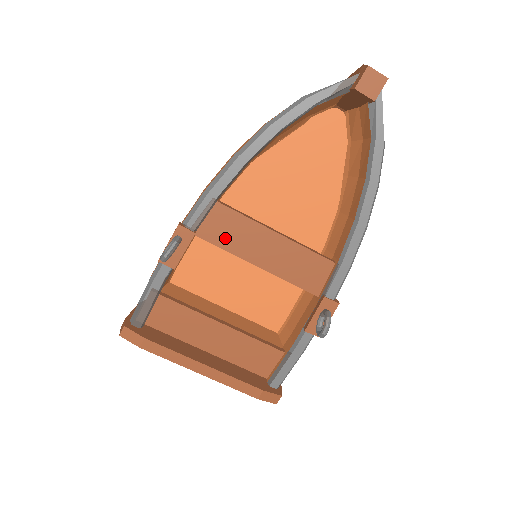
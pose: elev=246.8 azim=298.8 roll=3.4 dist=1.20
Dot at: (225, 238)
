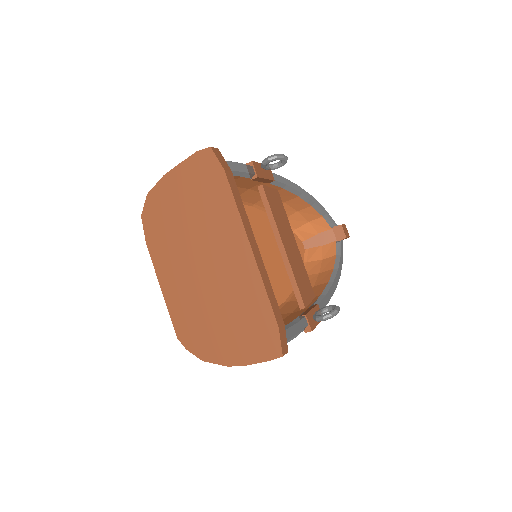
Dot at: (275, 209)
